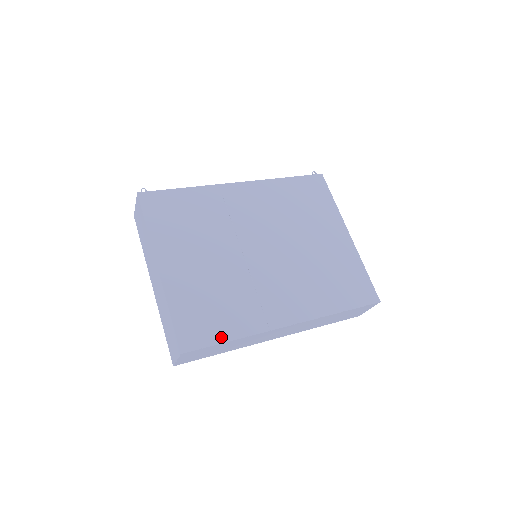
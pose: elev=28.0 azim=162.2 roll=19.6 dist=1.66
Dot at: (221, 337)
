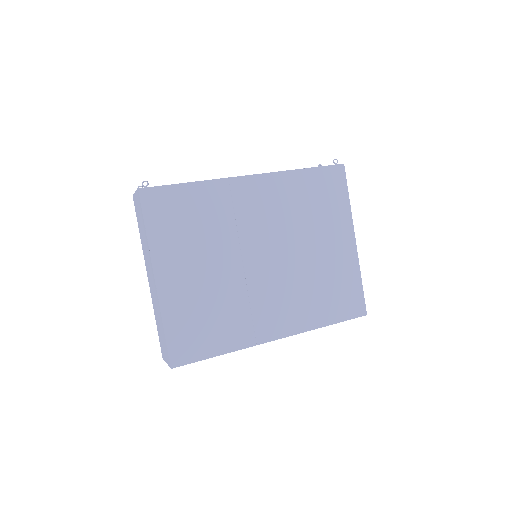
Dot at: (210, 352)
